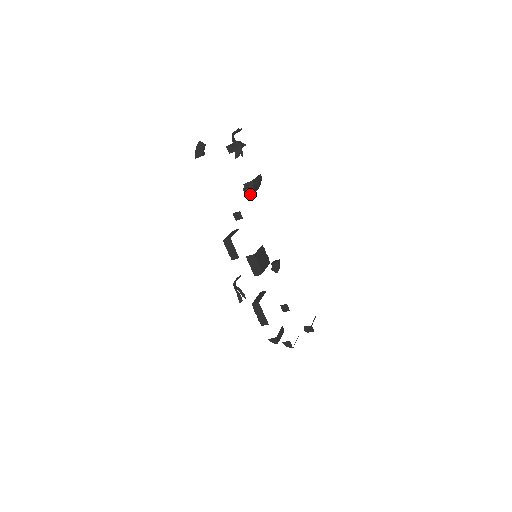
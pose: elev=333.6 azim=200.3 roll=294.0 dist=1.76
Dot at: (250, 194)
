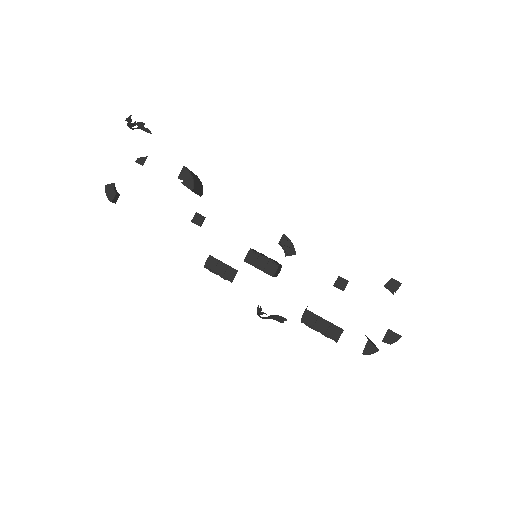
Dot at: (193, 182)
